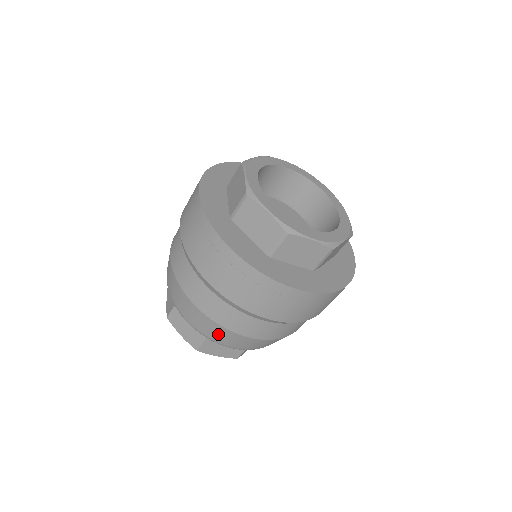
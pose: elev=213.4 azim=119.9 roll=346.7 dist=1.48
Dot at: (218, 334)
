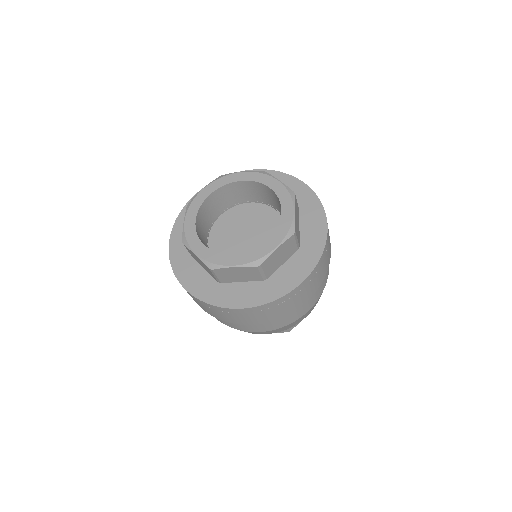
Dot at: occluded
